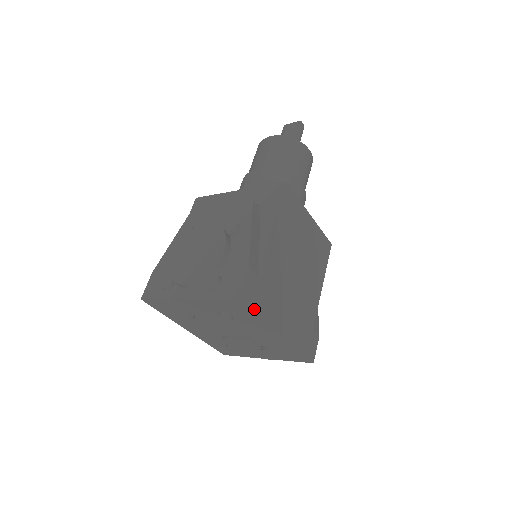
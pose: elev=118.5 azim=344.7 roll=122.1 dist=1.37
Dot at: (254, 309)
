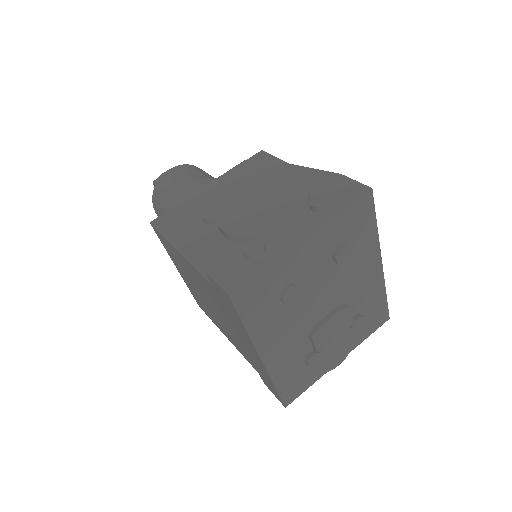
Dot at: (373, 214)
